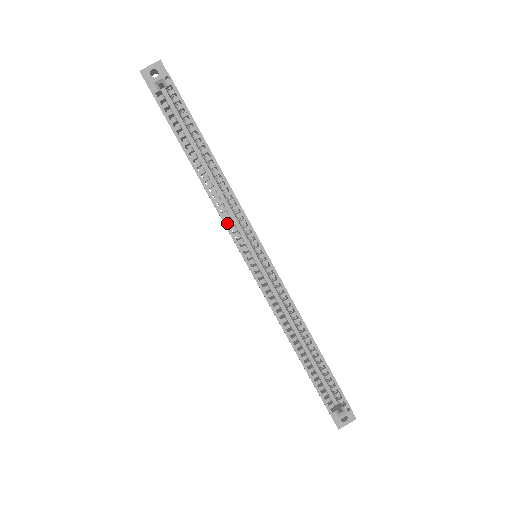
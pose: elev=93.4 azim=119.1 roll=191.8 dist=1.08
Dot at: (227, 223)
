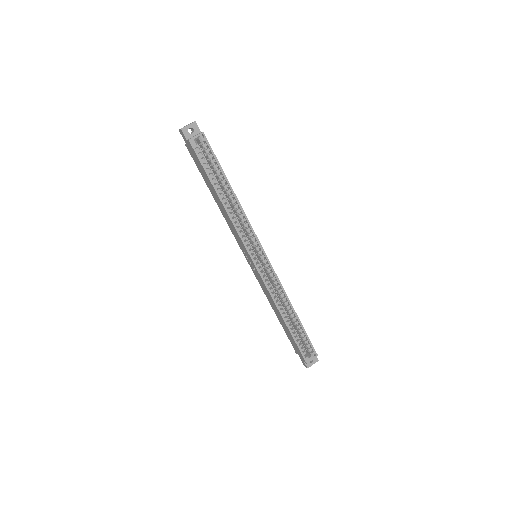
Dot at: (241, 235)
